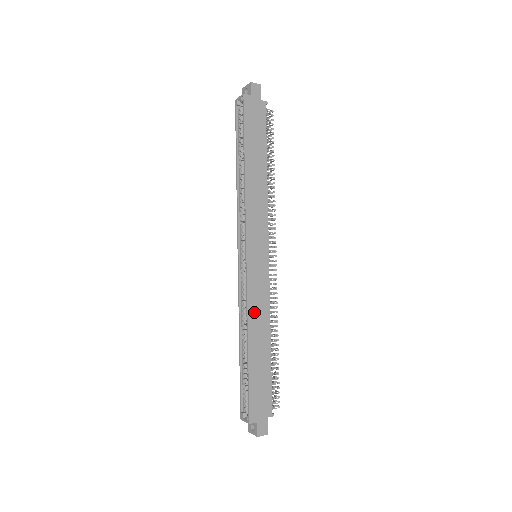
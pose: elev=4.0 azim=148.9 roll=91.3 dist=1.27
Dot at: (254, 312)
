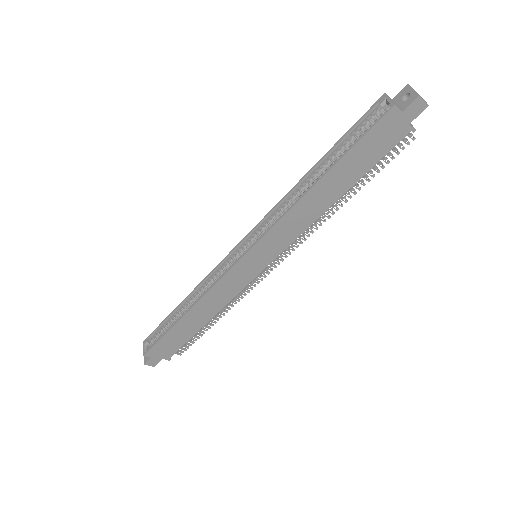
Dot at: (211, 297)
